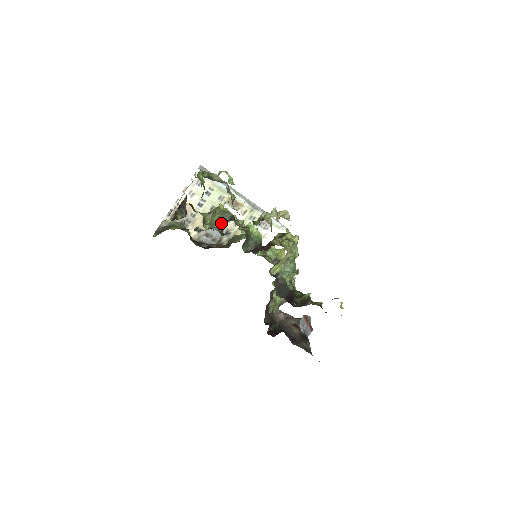
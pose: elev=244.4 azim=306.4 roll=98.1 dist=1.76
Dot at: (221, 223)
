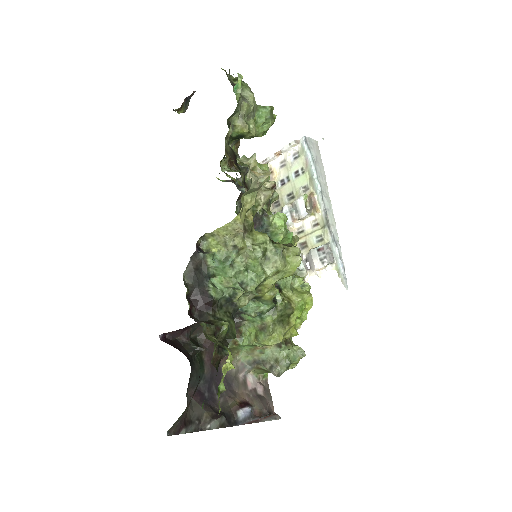
Dot at: occluded
